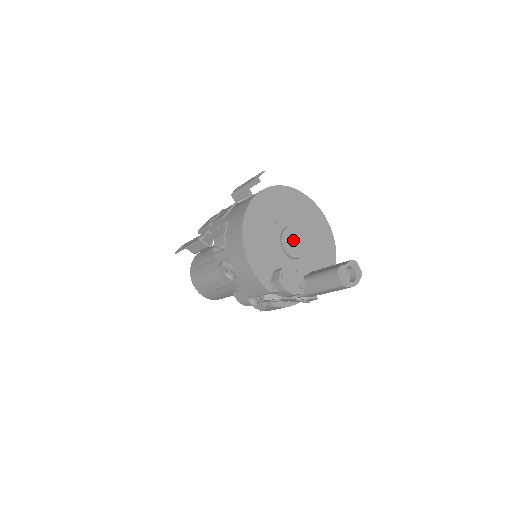
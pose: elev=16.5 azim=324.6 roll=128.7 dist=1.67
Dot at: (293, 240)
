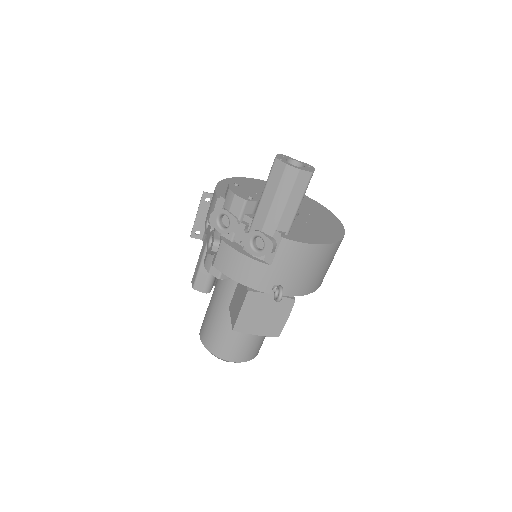
Dot at: occluded
